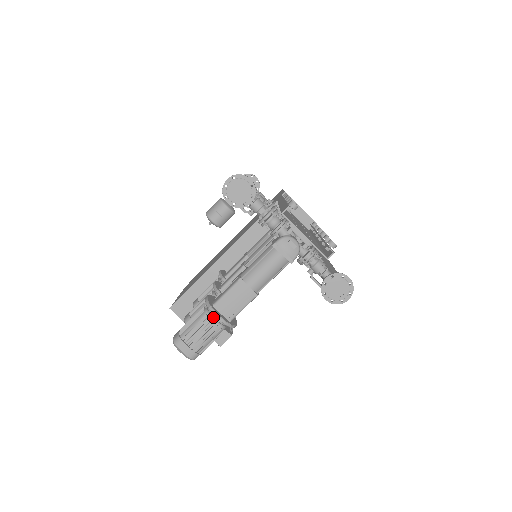
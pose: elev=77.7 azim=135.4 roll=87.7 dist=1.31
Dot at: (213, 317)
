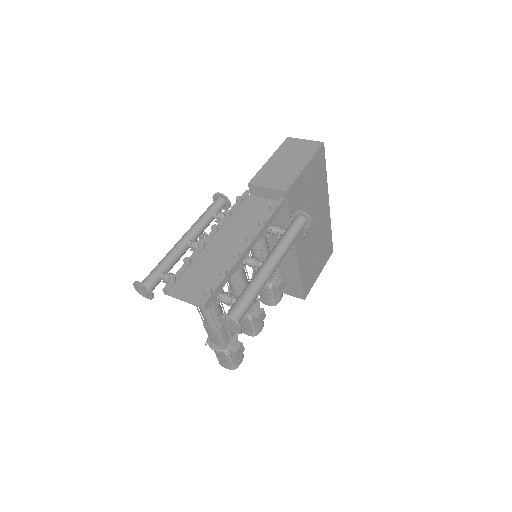
Dot at: occluded
